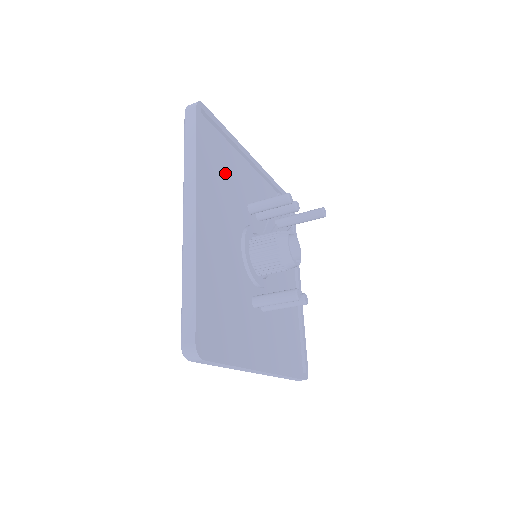
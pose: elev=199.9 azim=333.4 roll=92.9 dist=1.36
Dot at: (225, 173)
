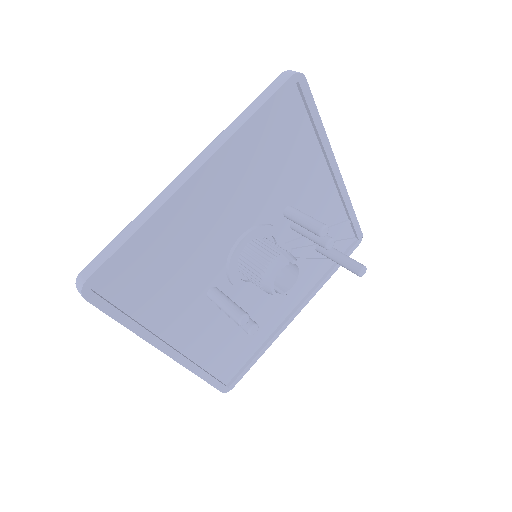
Dot at: (281, 160)
